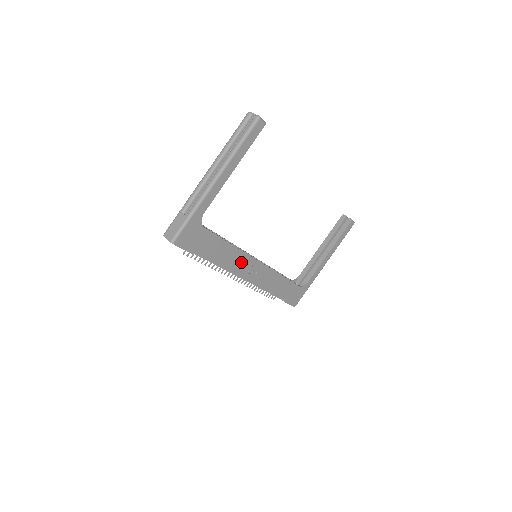
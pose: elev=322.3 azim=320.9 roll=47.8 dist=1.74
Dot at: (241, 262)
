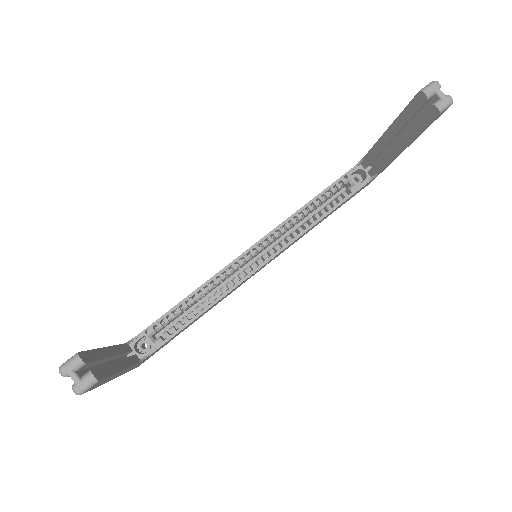
Dot at: (235, 288)
